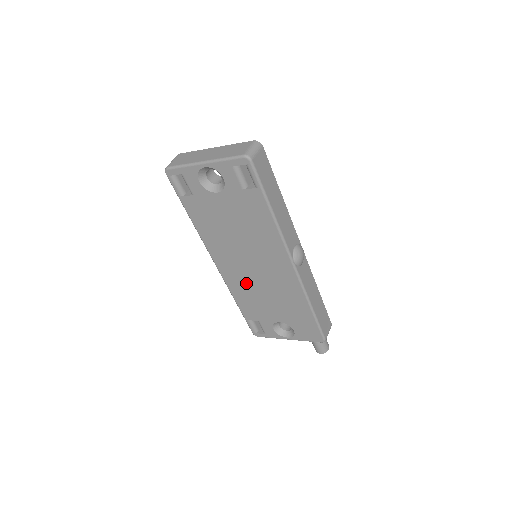
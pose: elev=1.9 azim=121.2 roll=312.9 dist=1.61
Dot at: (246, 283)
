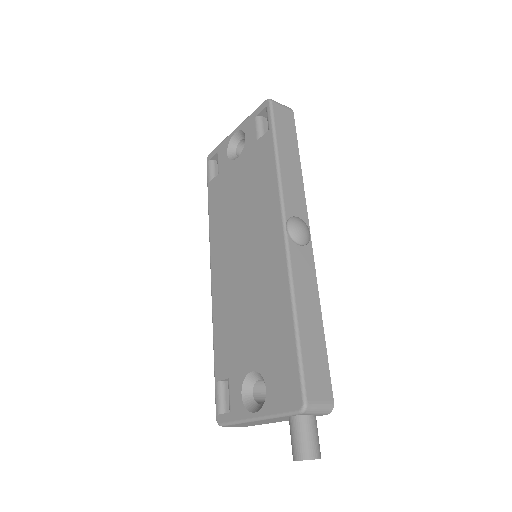
Dot at: (231, 294)
